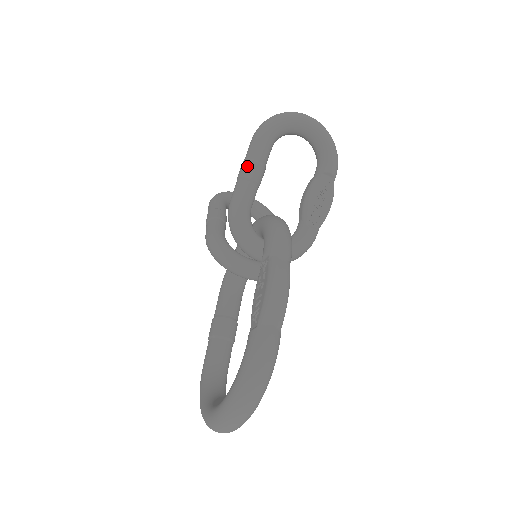
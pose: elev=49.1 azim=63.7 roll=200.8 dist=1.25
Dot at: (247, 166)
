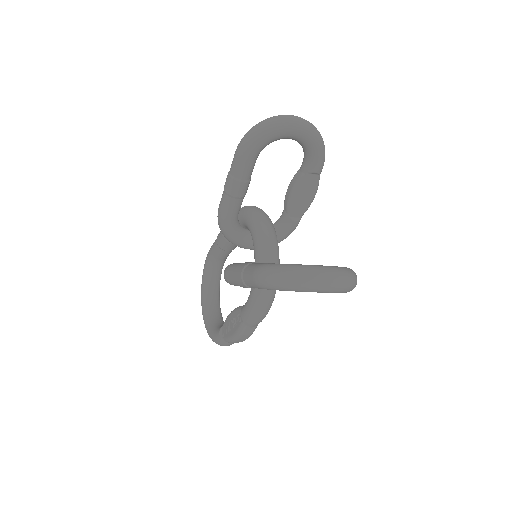
Dot at: (241, 284)
